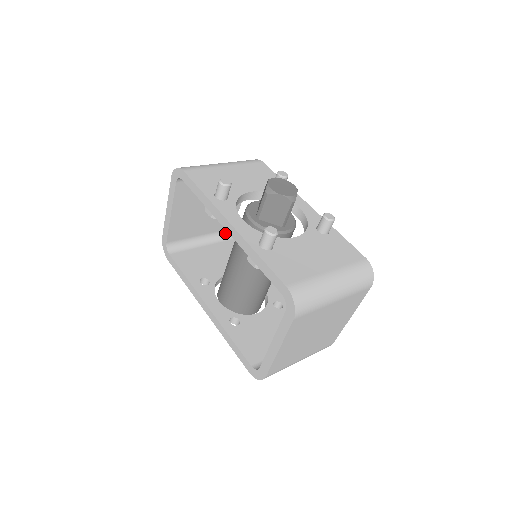
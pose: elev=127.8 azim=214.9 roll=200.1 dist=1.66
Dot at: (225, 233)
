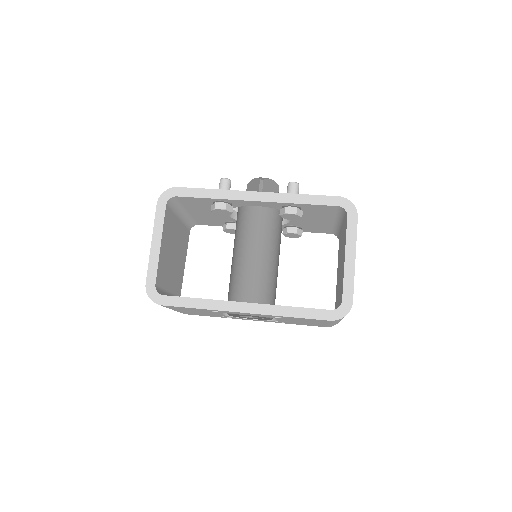
Dot at: occluded
